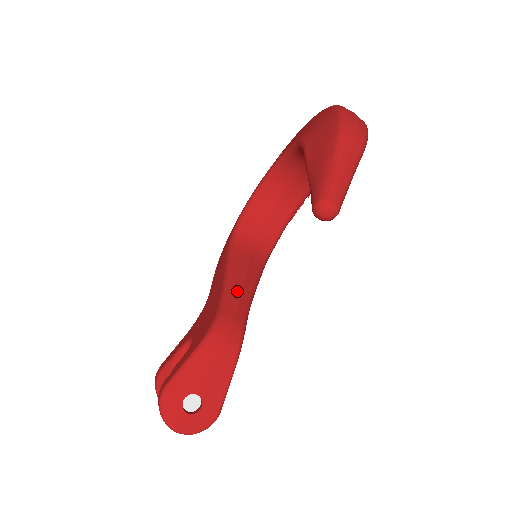
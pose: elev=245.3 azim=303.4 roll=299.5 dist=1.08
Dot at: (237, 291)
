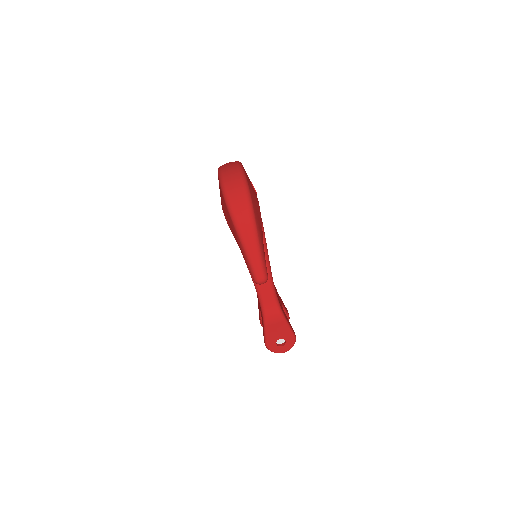
Dot at: occluded
